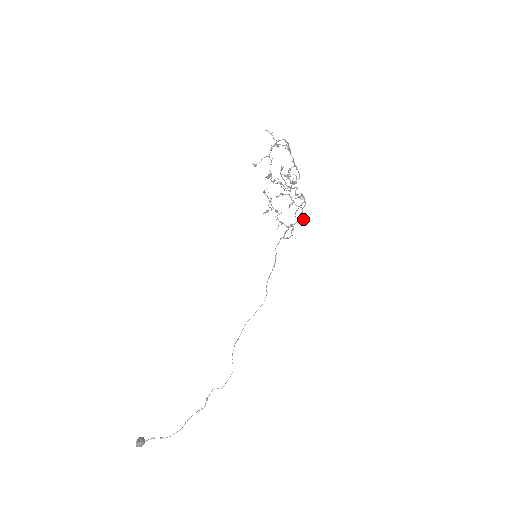
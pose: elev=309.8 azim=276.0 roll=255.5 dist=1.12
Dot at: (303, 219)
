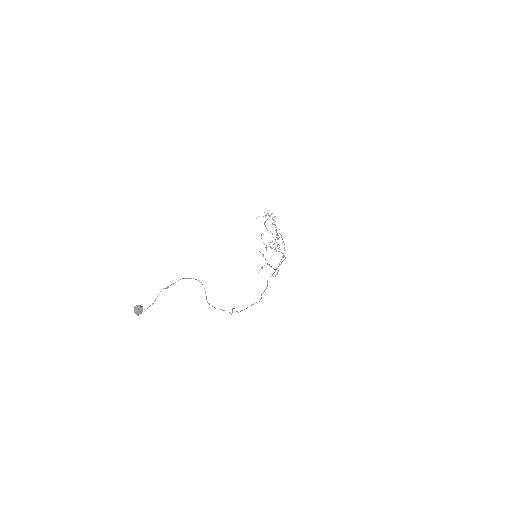
Dot at: (284, 259)
